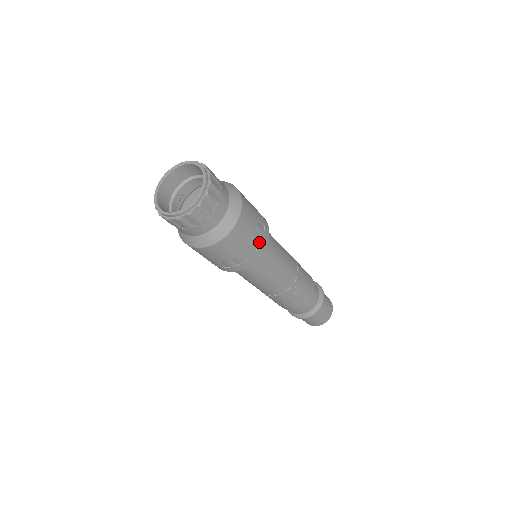
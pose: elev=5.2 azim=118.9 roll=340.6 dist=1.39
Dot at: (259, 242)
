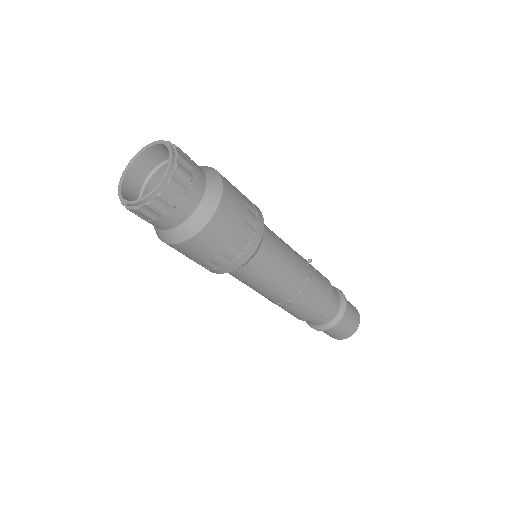
Dot at: (223, 263)
